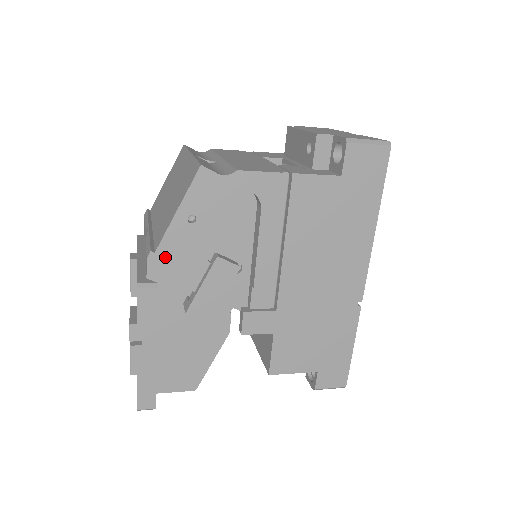
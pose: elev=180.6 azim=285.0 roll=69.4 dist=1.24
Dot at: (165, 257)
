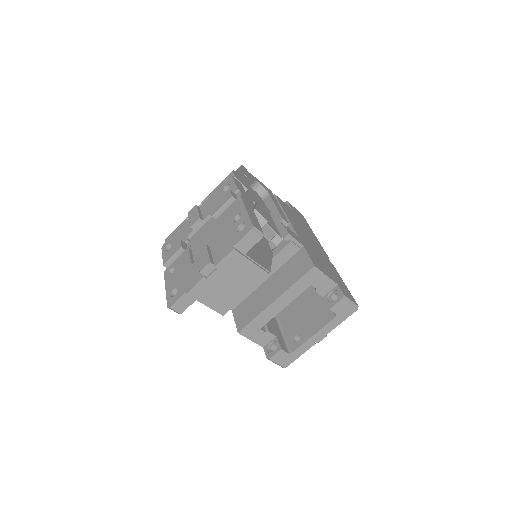
Dot at: (240, 177)
